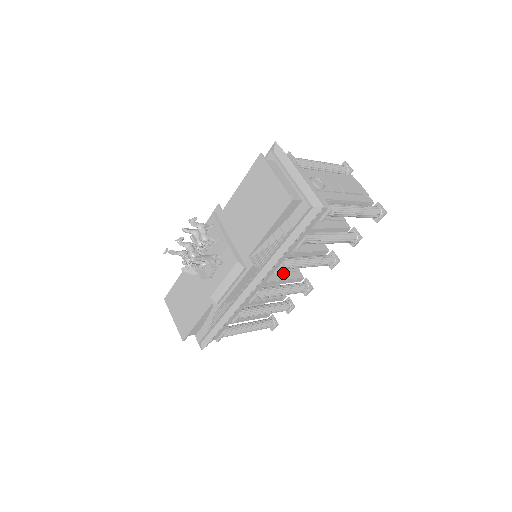
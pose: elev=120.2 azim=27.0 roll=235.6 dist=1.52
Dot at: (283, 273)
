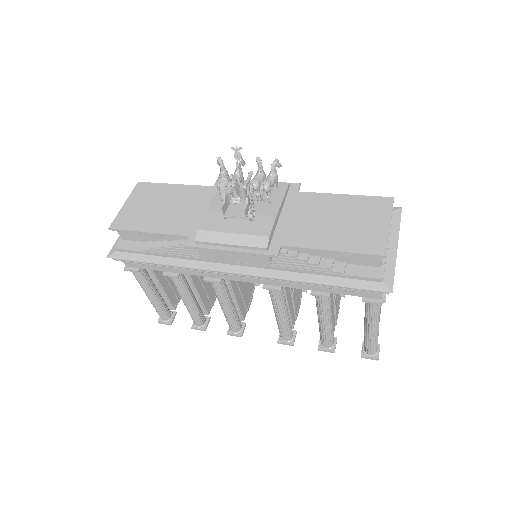
Dot at: (241, 296)
